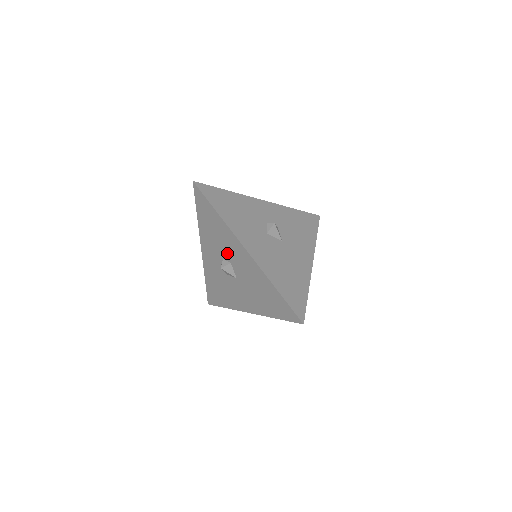
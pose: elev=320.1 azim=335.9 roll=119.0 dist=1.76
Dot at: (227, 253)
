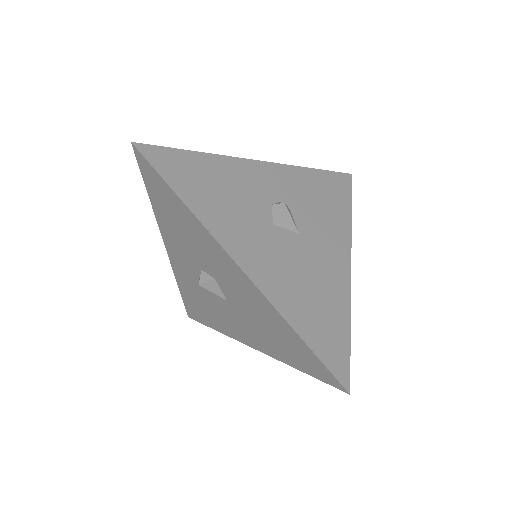
Dot at: (207, 263)
